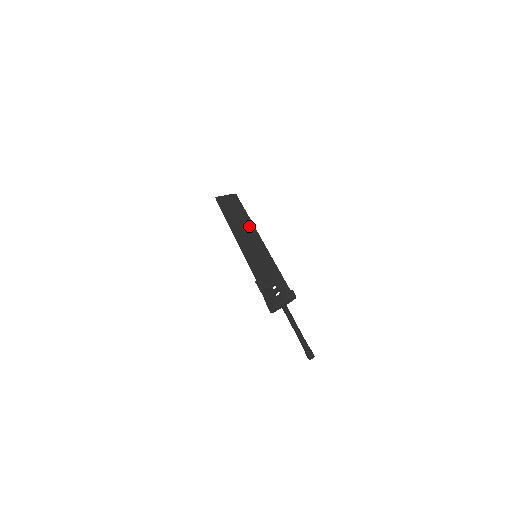
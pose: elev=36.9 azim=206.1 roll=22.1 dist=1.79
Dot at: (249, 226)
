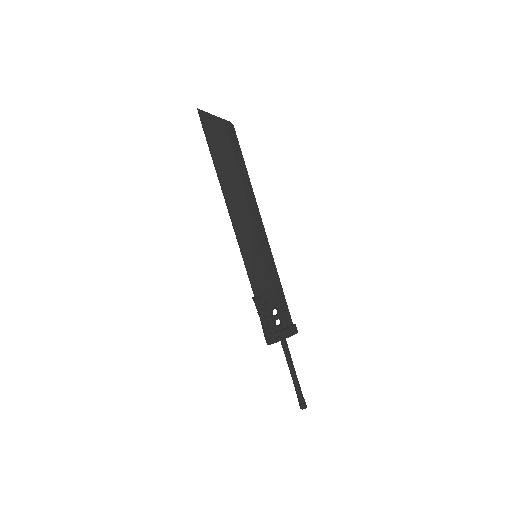
Dot at: (251, 201)
